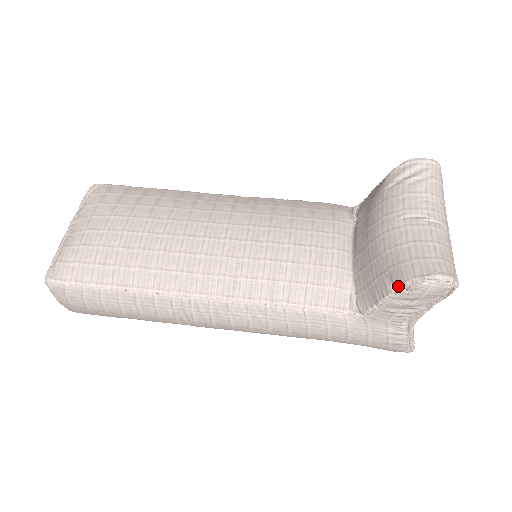
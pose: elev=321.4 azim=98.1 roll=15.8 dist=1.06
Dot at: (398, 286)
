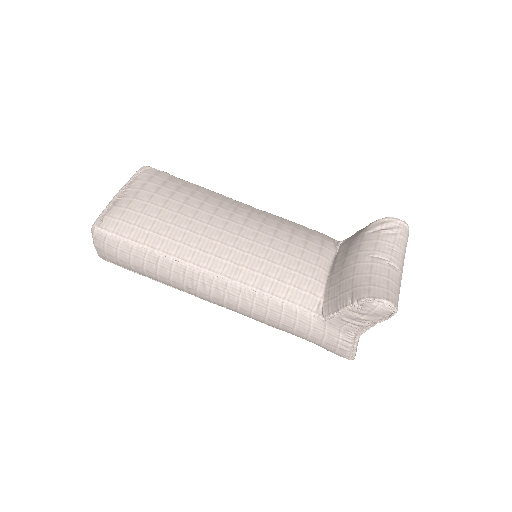
Dot at: (355, 301)
